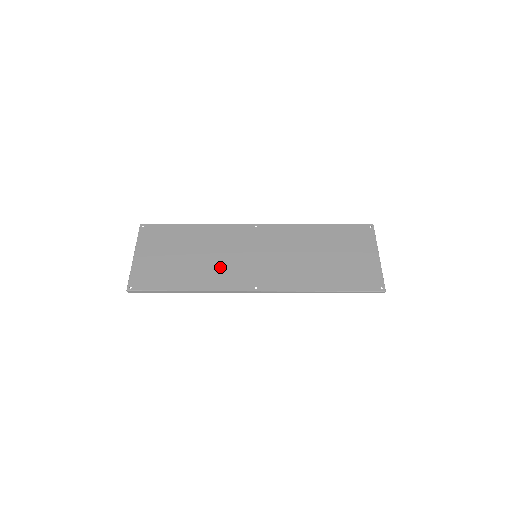
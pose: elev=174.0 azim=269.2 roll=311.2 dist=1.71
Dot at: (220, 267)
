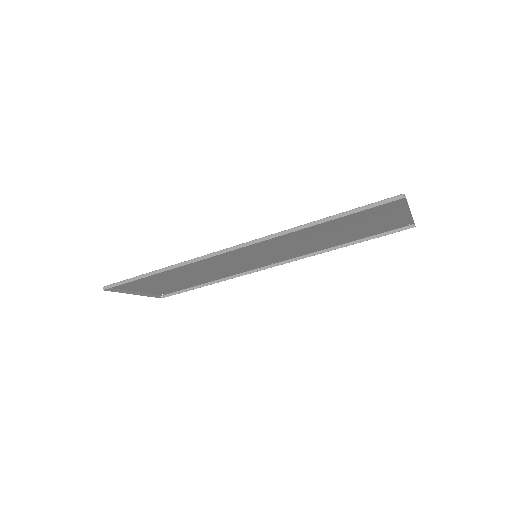
Dot at: (210, 264)
